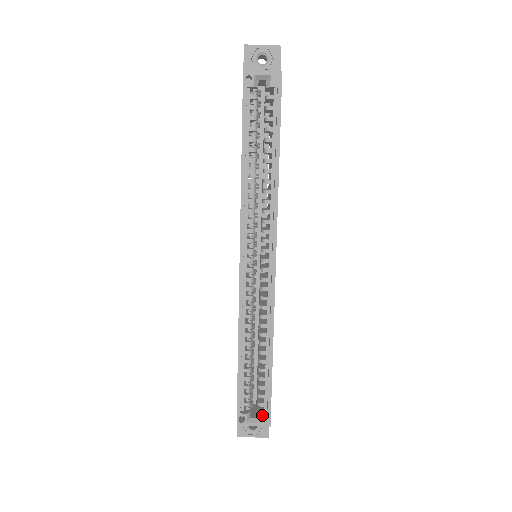
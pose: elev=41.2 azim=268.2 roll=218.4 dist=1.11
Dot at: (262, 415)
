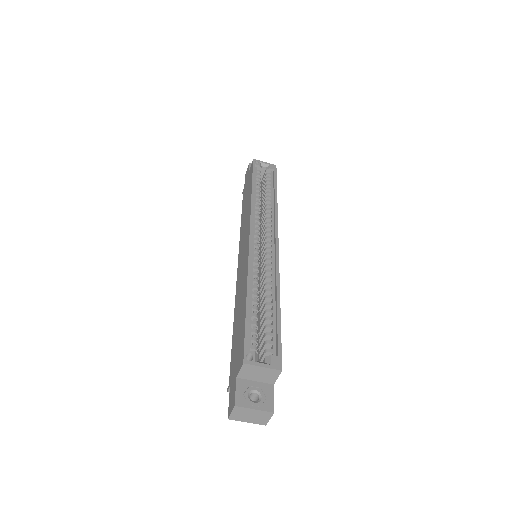
Dot at: (272, 357)
